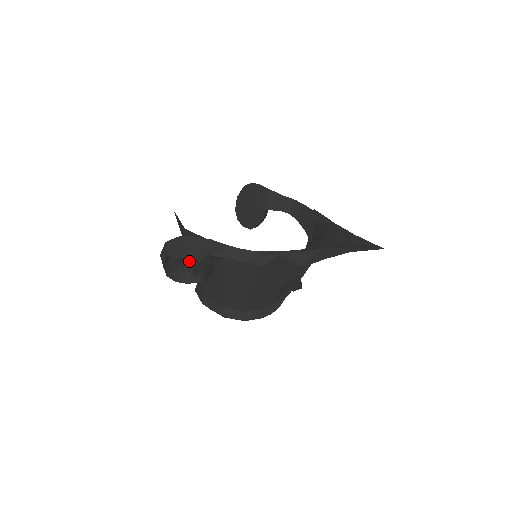
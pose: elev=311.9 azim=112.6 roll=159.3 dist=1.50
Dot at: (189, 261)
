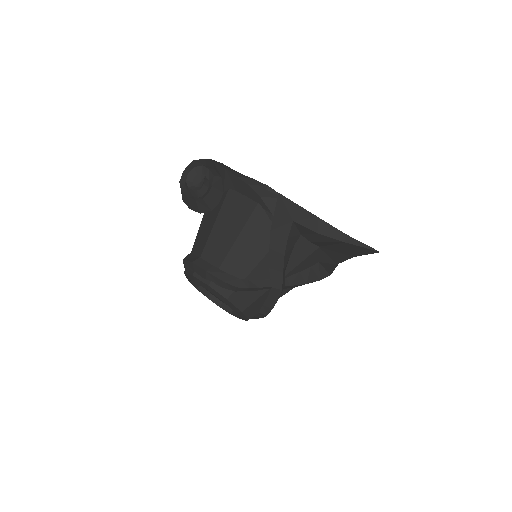
Dot at: (205, 176)
